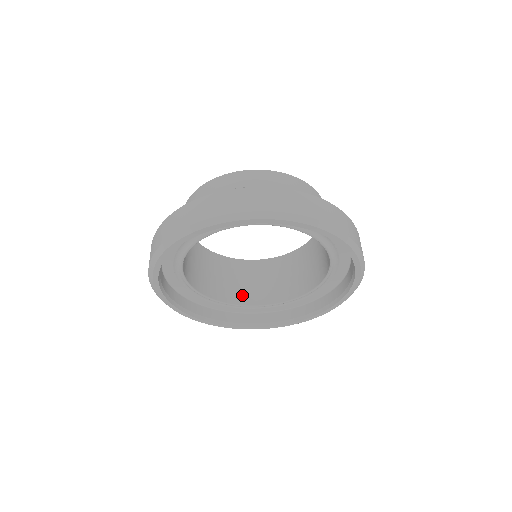
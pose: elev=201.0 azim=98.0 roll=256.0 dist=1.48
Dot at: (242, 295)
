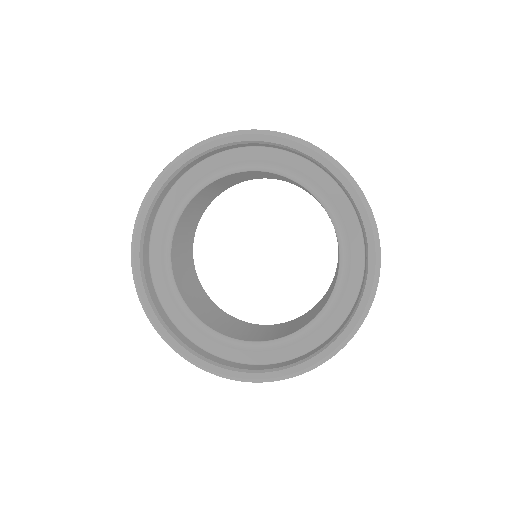
Dot at: (259, 337)
